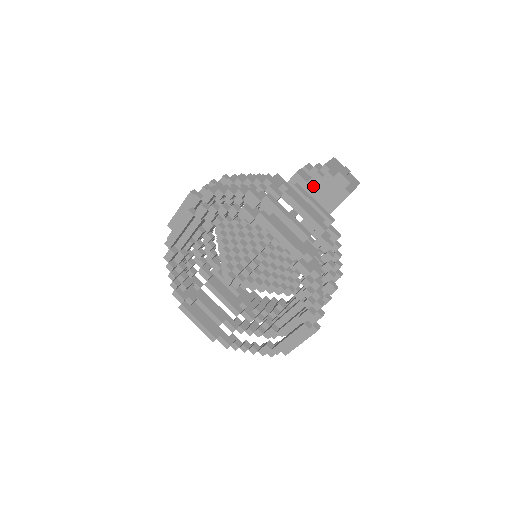
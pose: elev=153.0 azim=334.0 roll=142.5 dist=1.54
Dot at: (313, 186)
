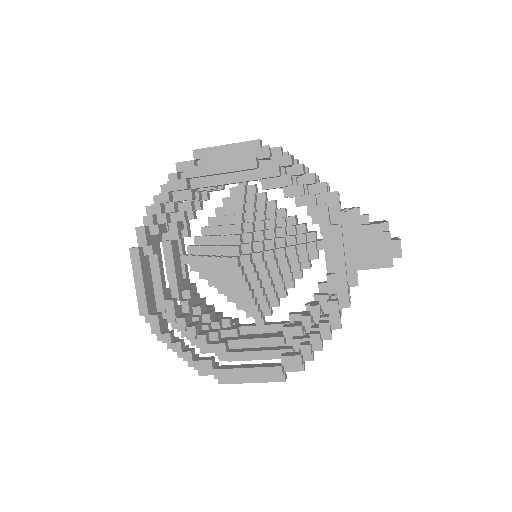
Dot at: (364, 233)
